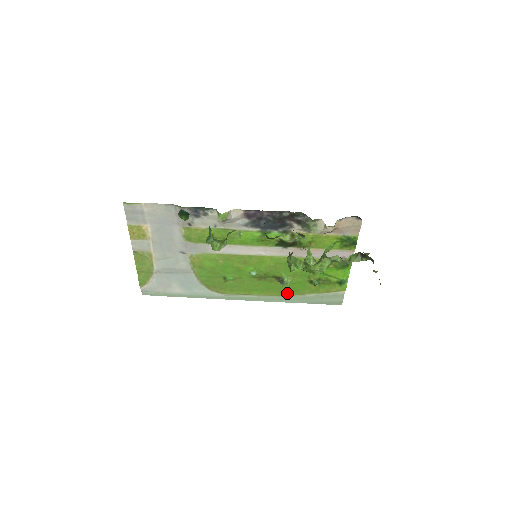
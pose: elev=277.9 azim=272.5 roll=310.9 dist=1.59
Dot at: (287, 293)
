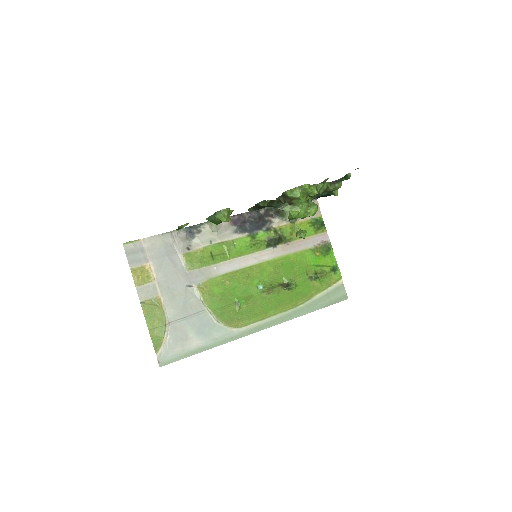
Dot at: (298, 302)
